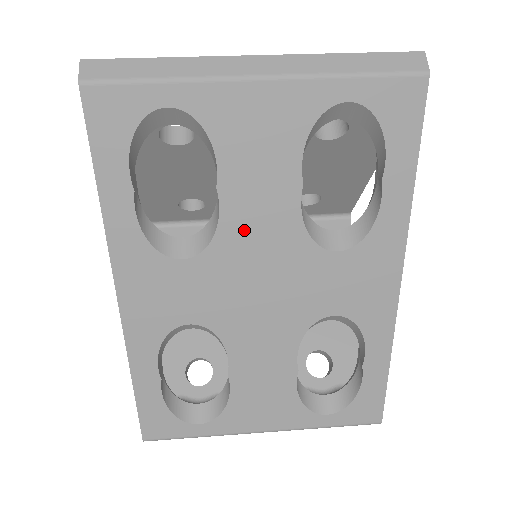
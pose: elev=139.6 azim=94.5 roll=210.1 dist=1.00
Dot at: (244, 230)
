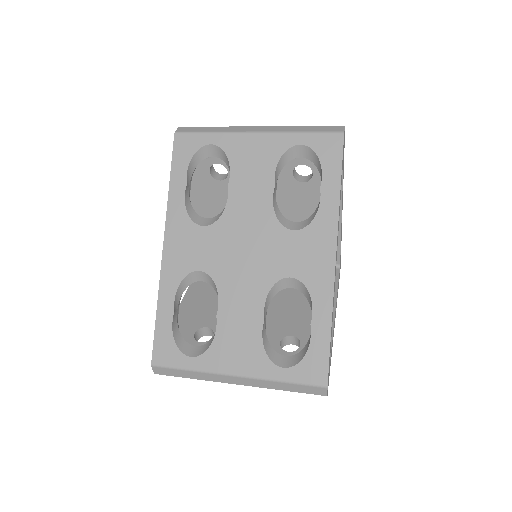
Dot at: (240, 211)
